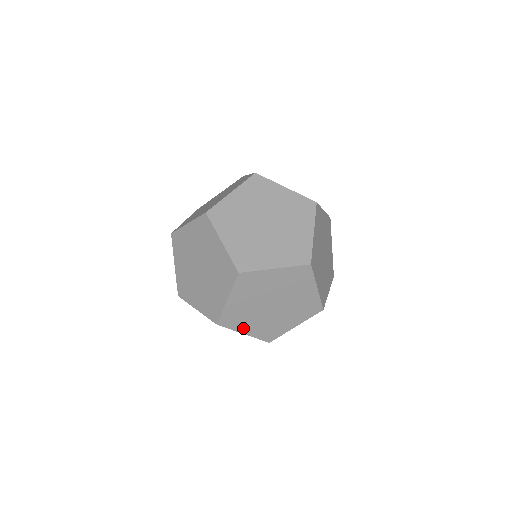
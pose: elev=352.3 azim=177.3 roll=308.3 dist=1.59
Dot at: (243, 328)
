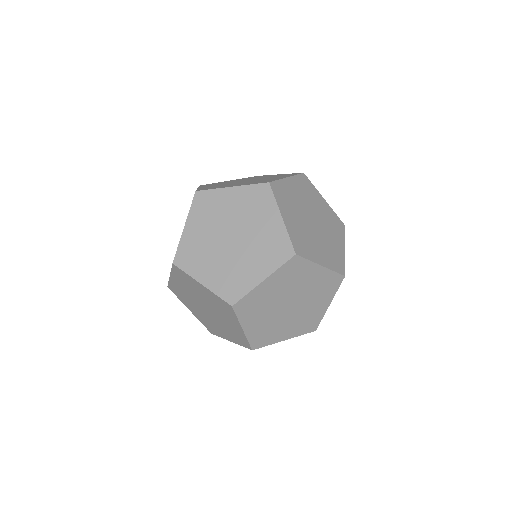
Dot at: (200, 274)
